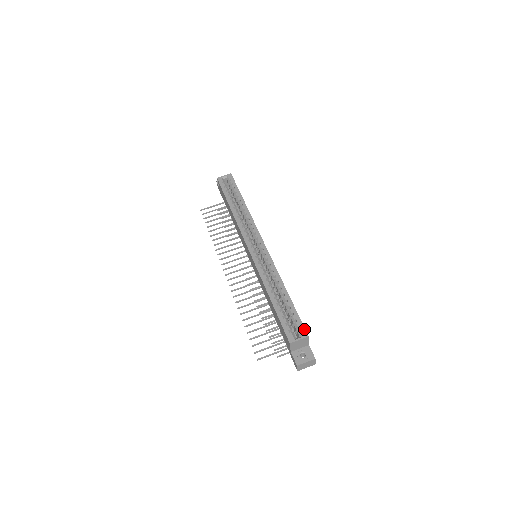
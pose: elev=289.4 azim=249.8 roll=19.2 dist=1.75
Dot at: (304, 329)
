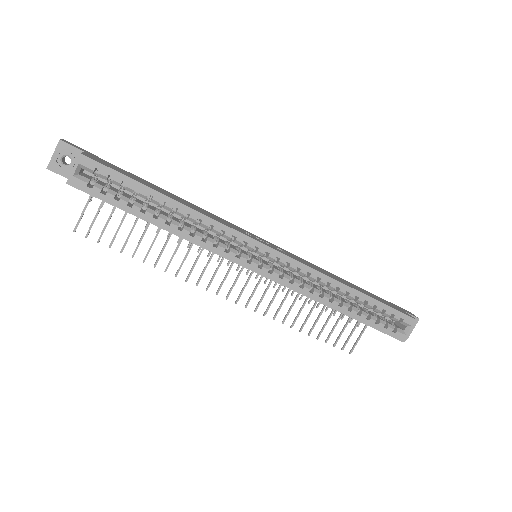
Dot at: (408, 317)
